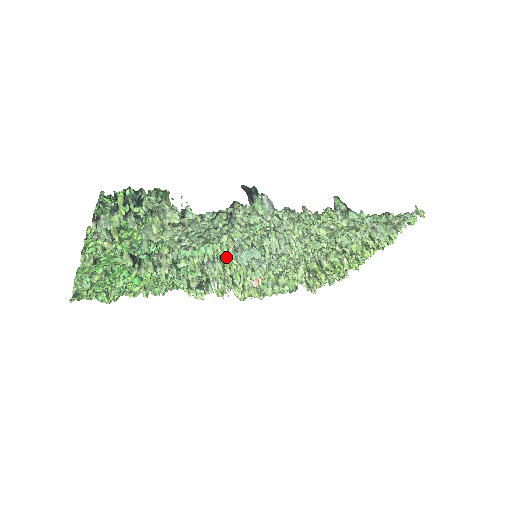
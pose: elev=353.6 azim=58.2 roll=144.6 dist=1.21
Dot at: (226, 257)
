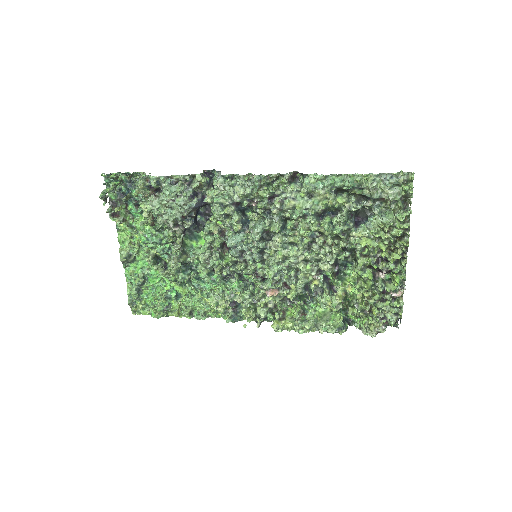
Dot at: occluded
